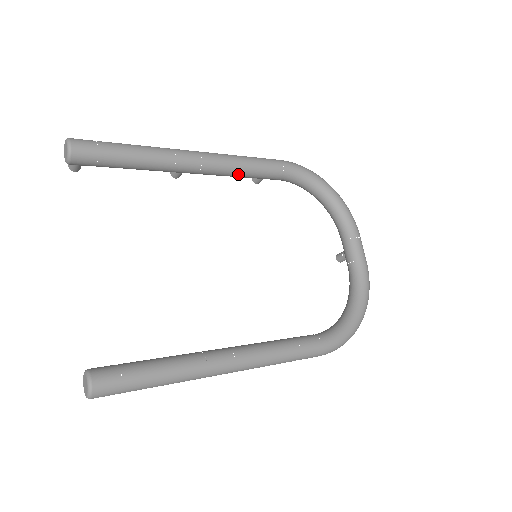
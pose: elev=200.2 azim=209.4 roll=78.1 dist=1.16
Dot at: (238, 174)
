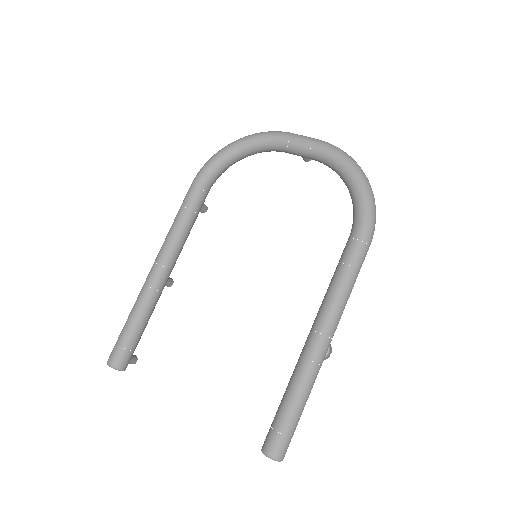
Dot at: (186, 234)
